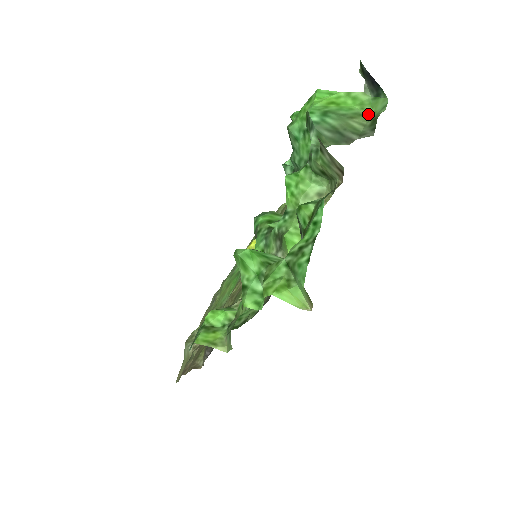
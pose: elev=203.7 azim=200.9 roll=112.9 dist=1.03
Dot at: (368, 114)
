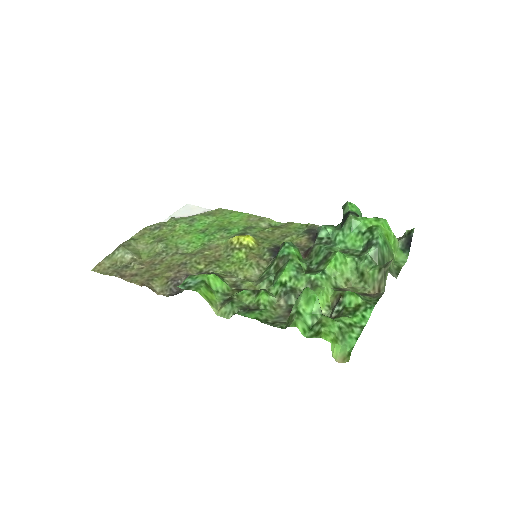
Dot at: (394, 257)
